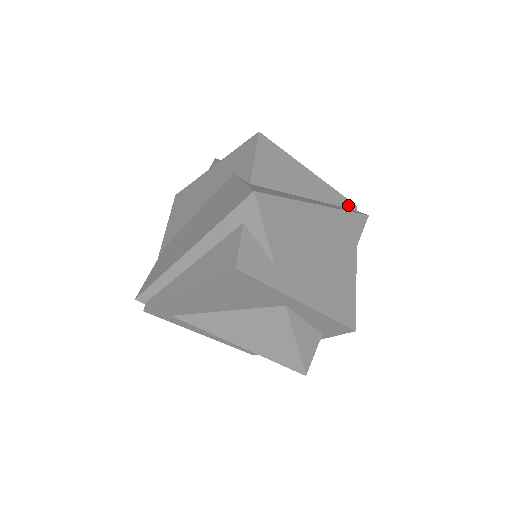
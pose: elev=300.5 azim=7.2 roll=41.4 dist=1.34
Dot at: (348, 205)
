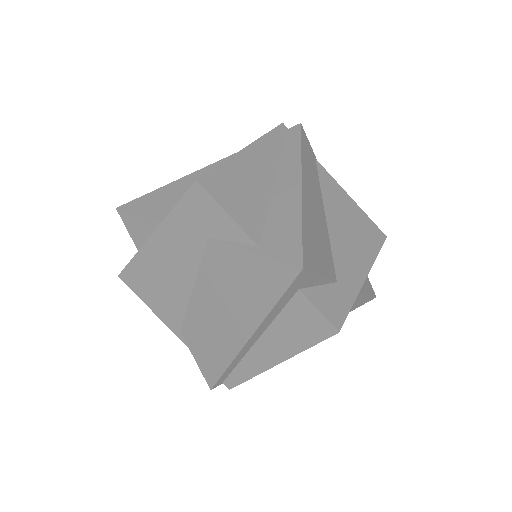
Dot at: (281, 133)
